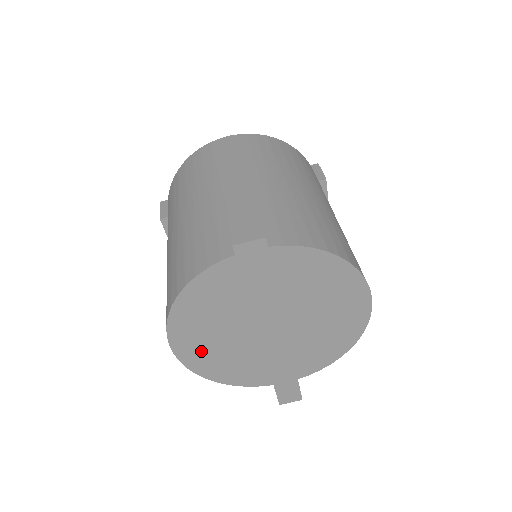
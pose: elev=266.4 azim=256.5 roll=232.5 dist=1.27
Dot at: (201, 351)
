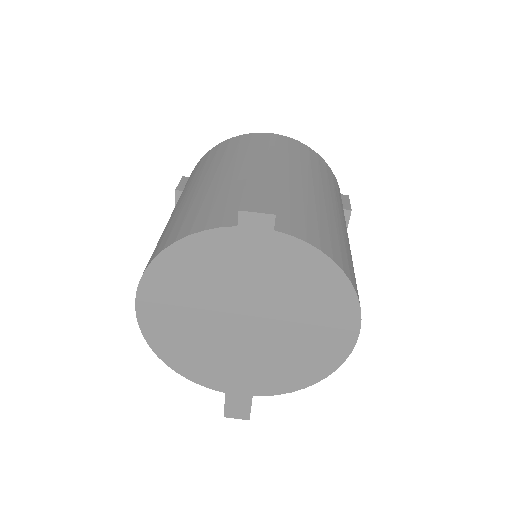
Dot at: (165, 323)
